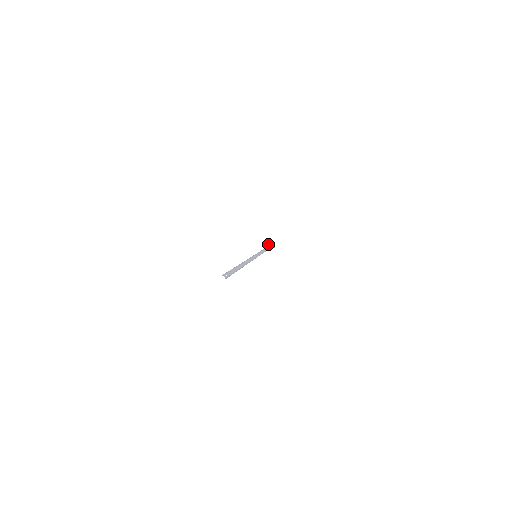
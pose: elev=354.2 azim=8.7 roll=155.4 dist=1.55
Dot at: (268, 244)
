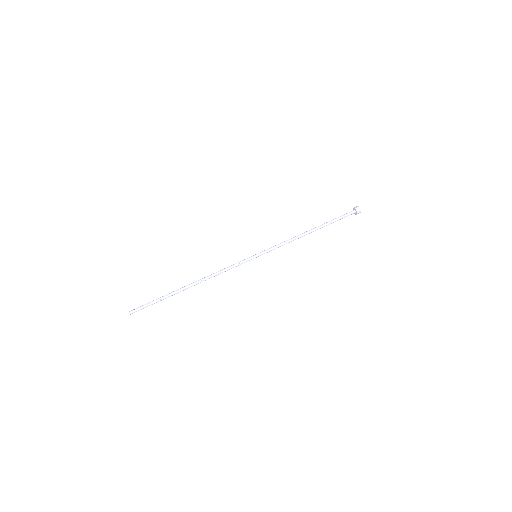
Dot at: (354, 208)
